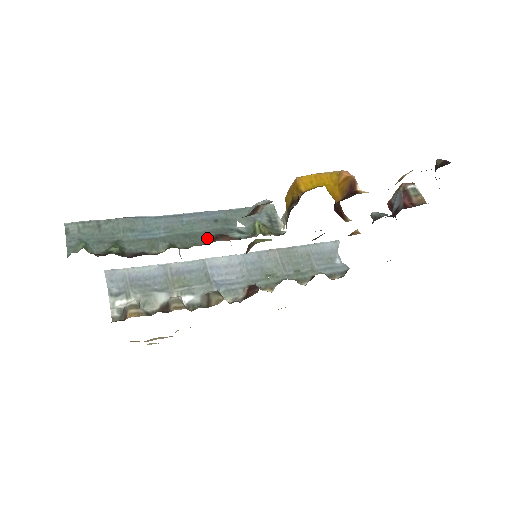
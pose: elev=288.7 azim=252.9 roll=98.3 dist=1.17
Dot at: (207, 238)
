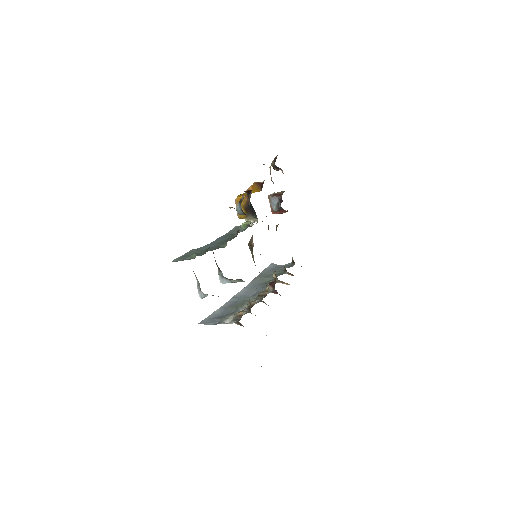
Dot at: occluded
